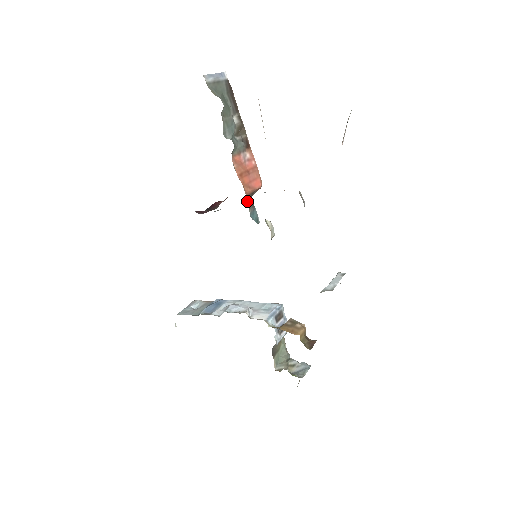
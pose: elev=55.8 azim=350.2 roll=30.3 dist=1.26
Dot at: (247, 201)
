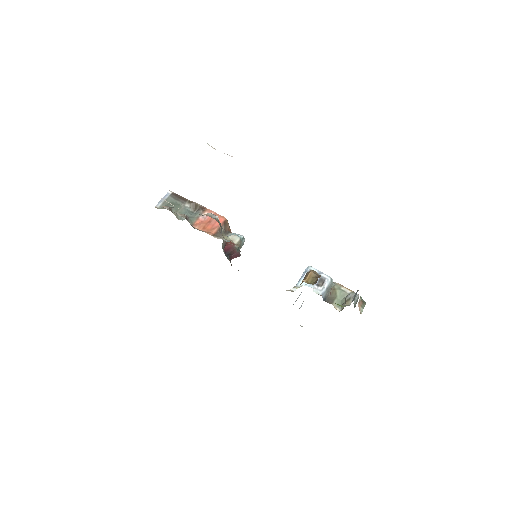
Dot at: (214, 237)
